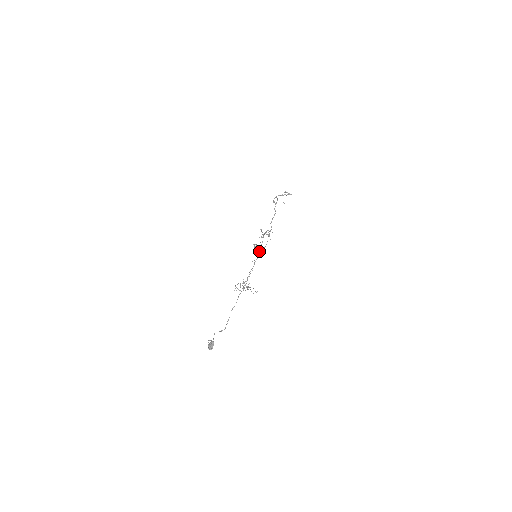
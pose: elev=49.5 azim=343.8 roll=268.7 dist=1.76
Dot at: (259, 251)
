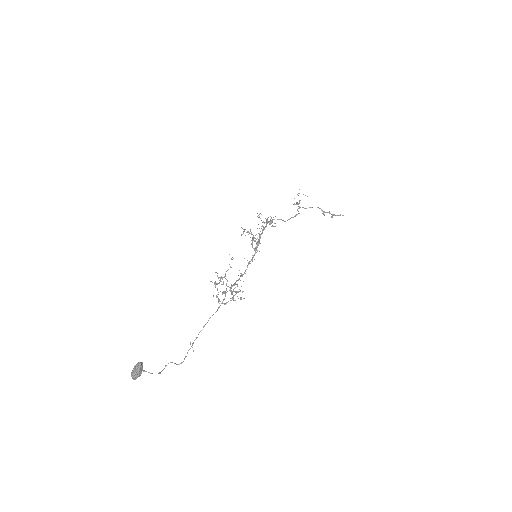
Dot at: occluded
